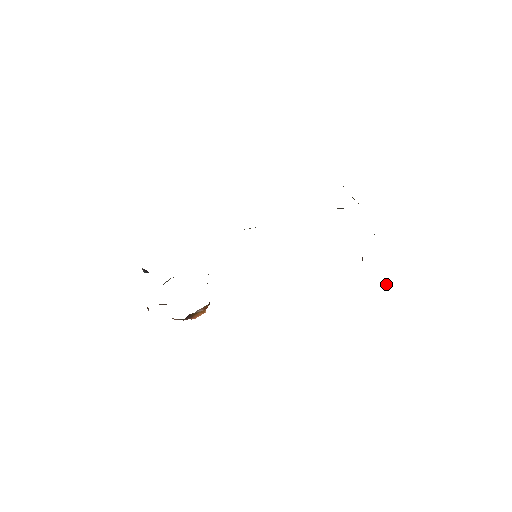
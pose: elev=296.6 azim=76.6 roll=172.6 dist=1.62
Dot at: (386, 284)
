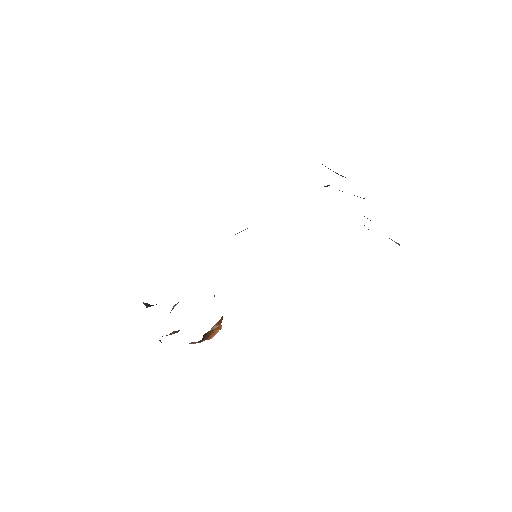
Dot at: (397, 243)
